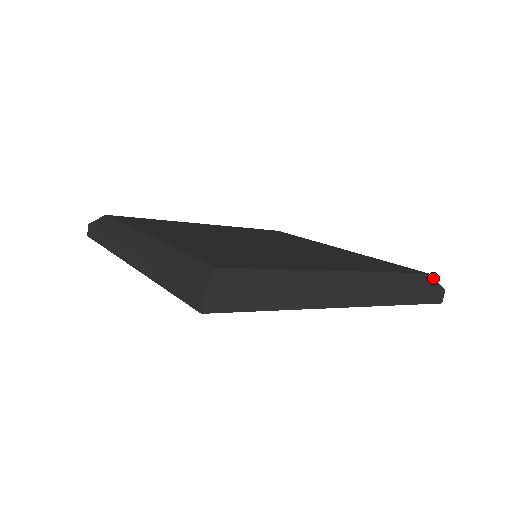
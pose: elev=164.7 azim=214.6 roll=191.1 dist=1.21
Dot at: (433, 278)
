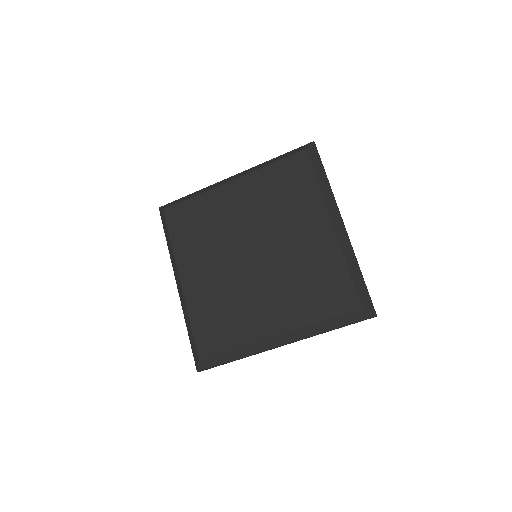
Dot at: (366, 310)
